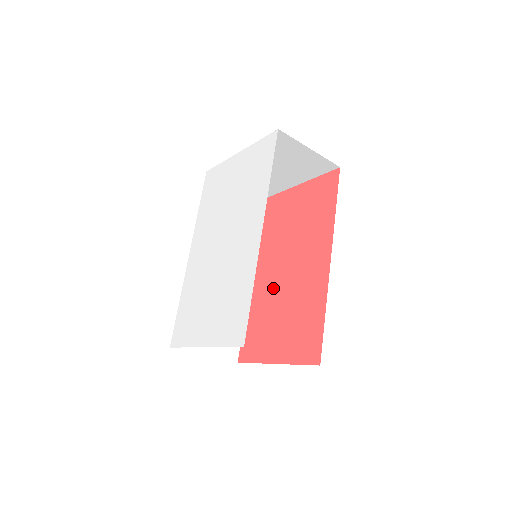
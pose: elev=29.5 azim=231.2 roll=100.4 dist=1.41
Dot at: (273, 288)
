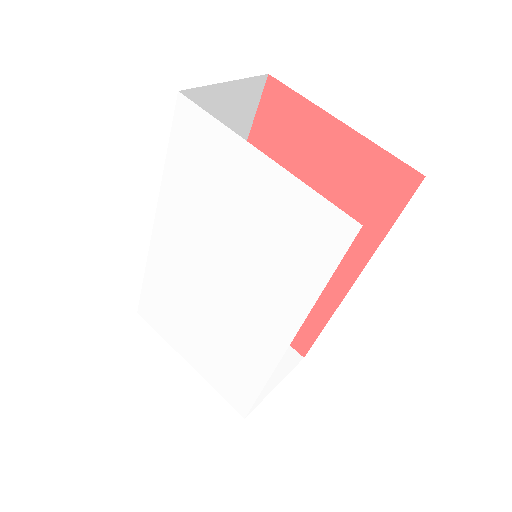
Dot at: occluded
